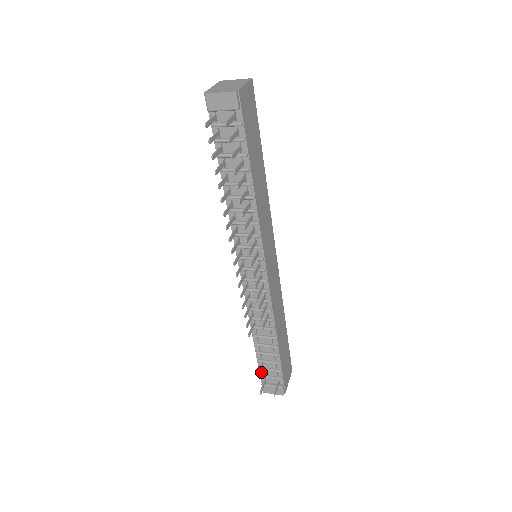
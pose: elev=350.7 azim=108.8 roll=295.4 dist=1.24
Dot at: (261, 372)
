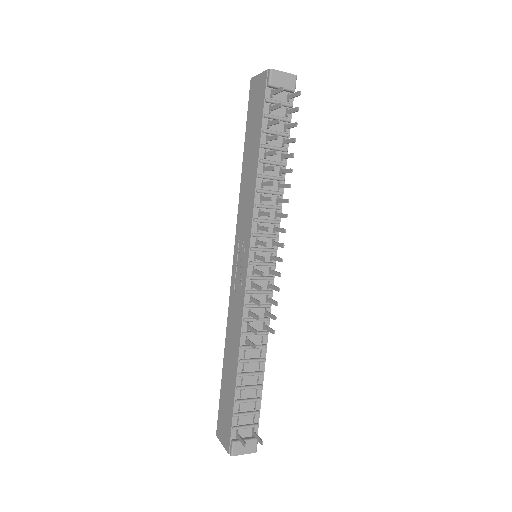
Dot at: (234, 422)
